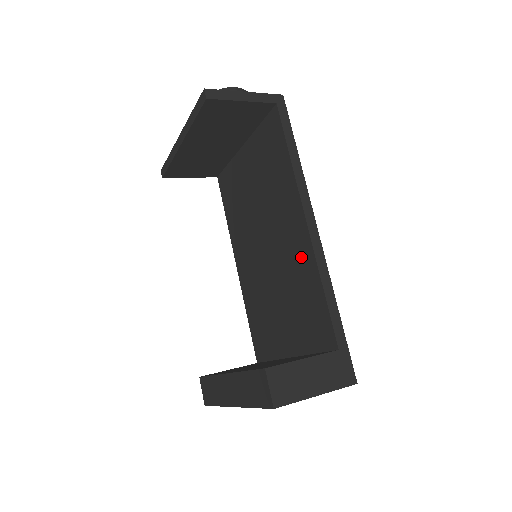
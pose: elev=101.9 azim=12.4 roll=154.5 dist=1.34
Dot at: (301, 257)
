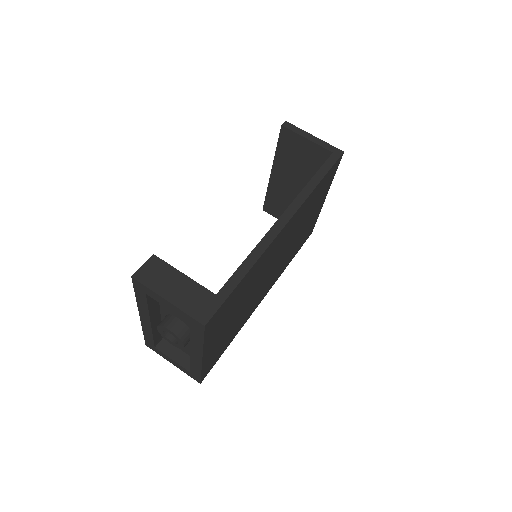
Dot at: occluded
